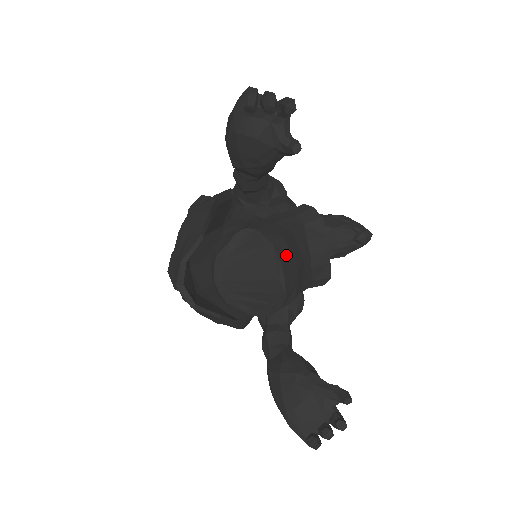
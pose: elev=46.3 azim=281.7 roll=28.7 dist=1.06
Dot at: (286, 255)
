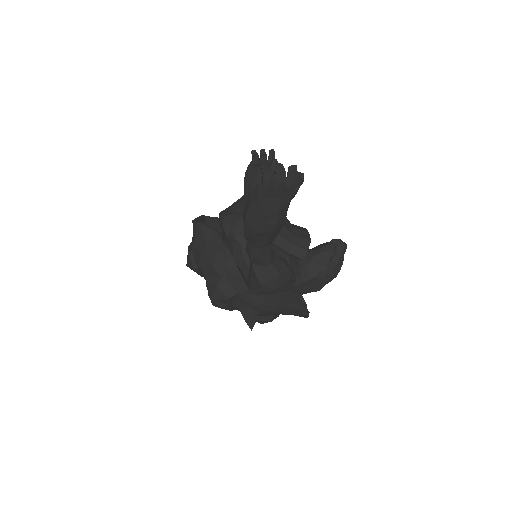
Dot at: occluded
